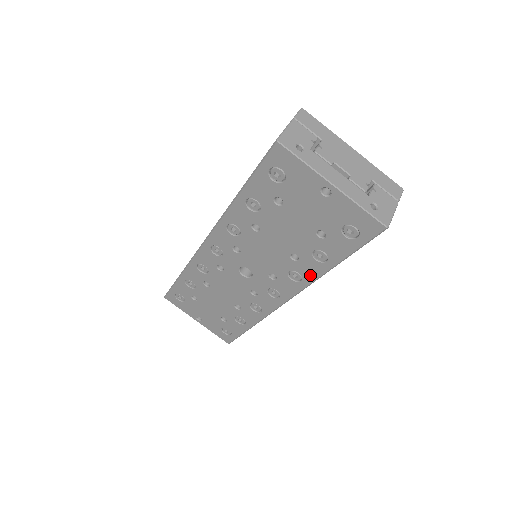
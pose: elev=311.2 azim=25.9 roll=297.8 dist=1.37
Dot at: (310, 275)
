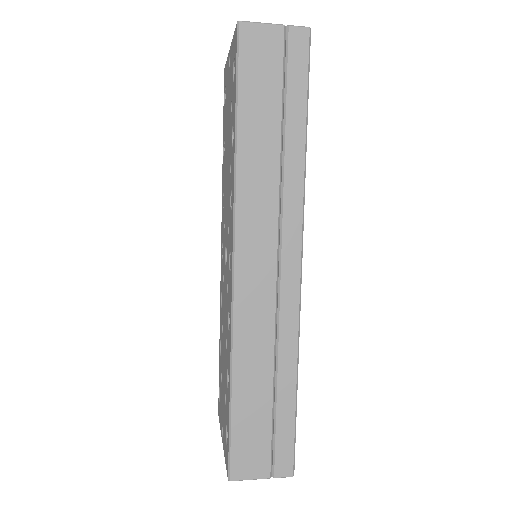
Dot at: (233, 177)
